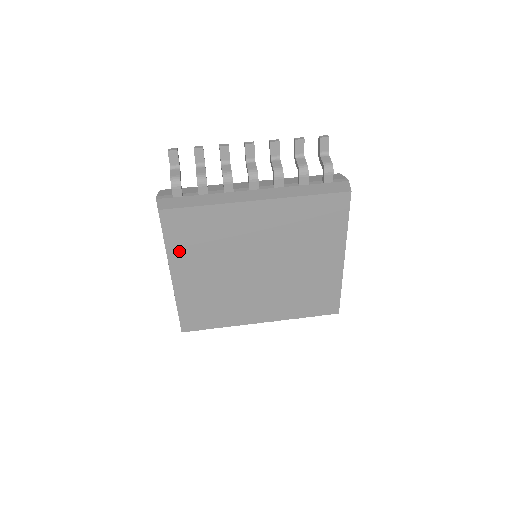
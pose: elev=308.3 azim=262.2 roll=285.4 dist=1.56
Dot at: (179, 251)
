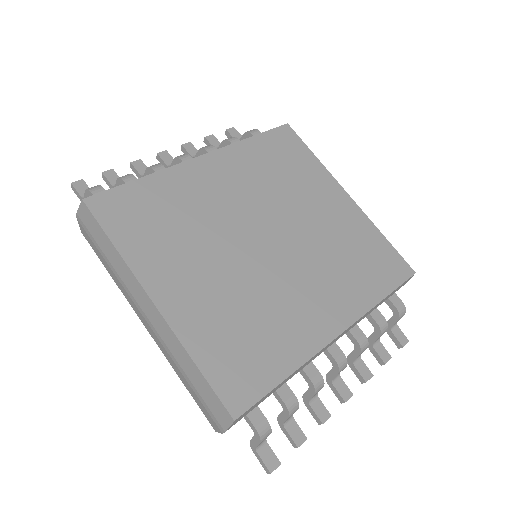
Dot at: (142, 252)
